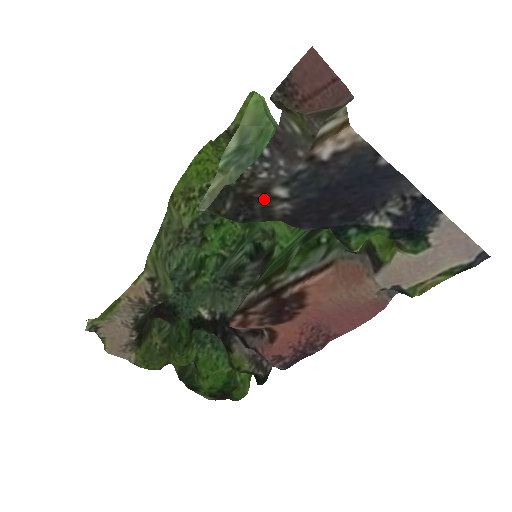
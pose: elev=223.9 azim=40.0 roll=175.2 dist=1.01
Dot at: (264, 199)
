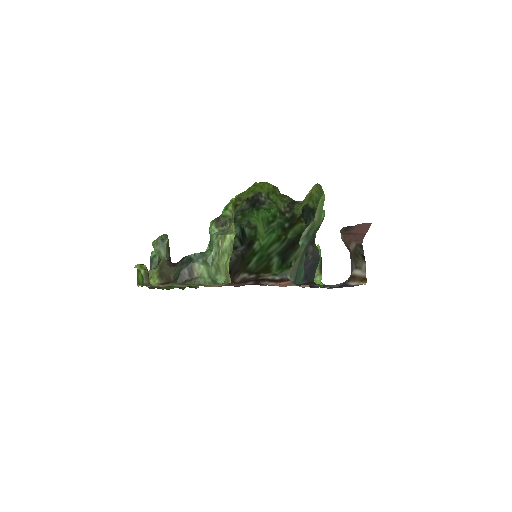
Dot at: occluded
